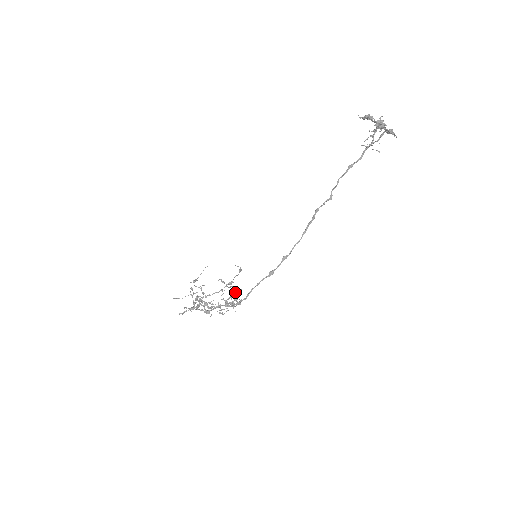
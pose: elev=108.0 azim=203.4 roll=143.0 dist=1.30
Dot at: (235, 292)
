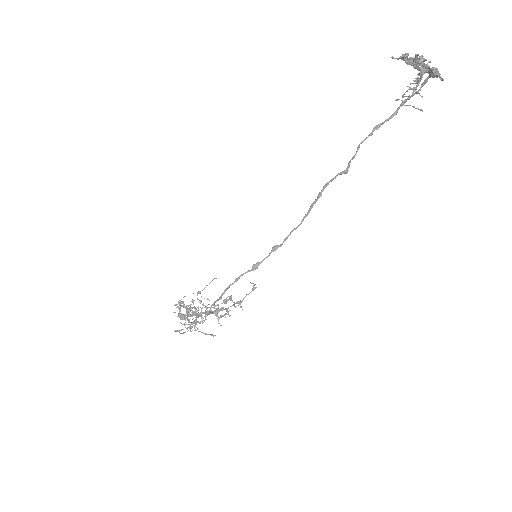
Dot at: (224, 300)
